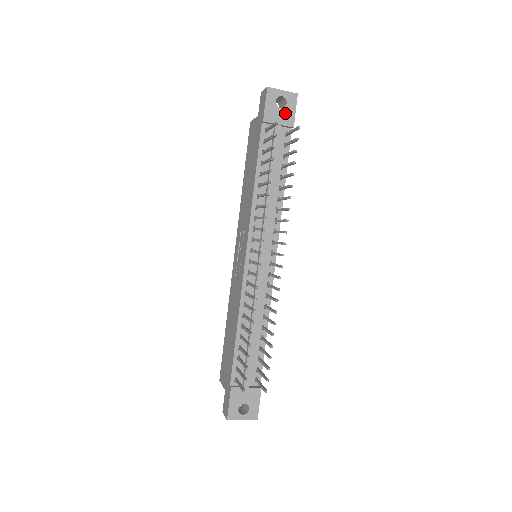
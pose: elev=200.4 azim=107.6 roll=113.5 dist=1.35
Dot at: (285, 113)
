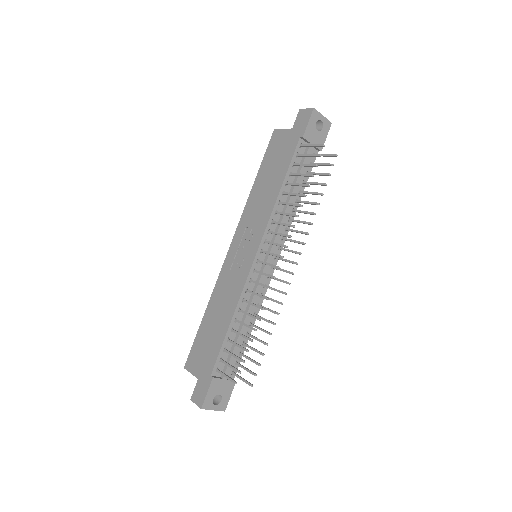
Dot at: (319, 136)
